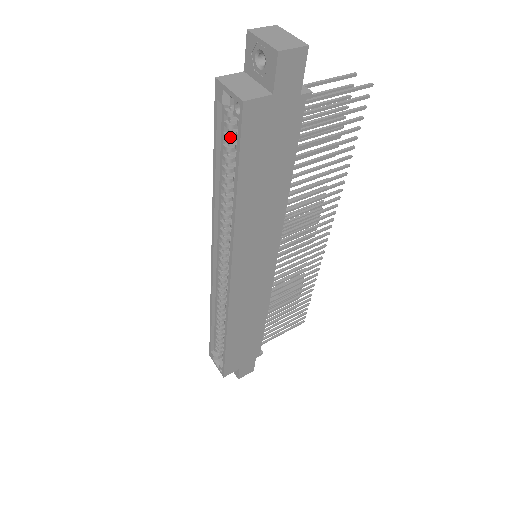
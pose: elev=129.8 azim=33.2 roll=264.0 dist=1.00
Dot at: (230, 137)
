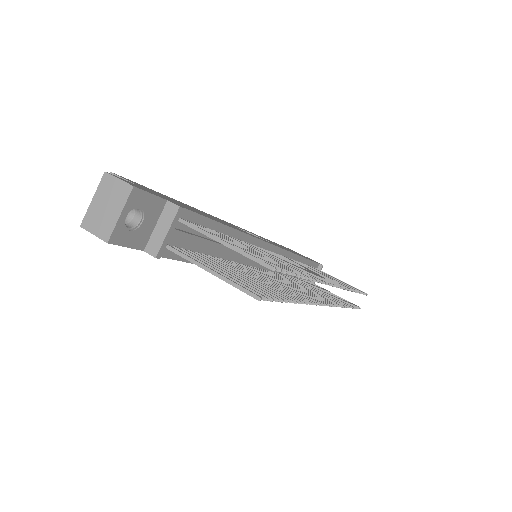
Dot at: occluded
